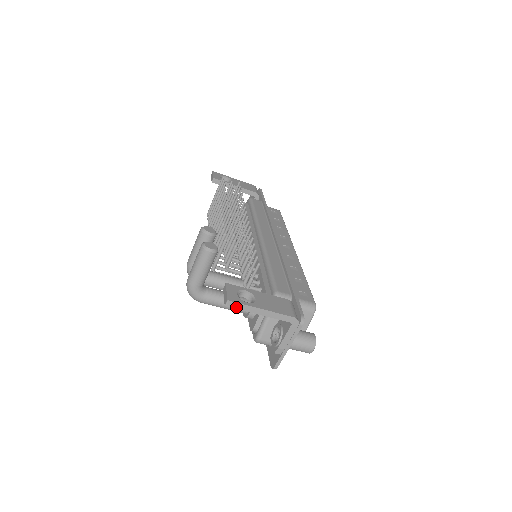
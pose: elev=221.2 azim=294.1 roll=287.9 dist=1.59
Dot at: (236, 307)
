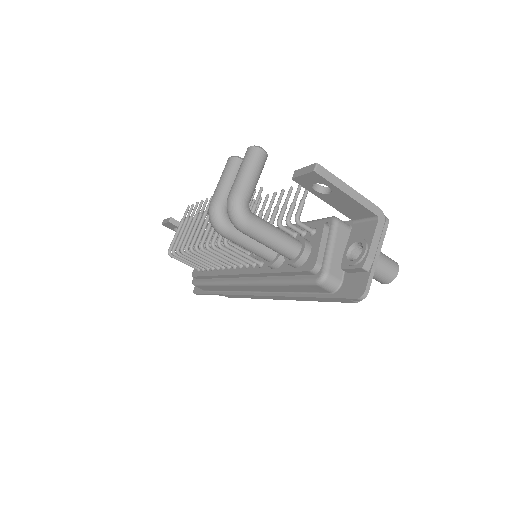
Dot at: (325, 176)
